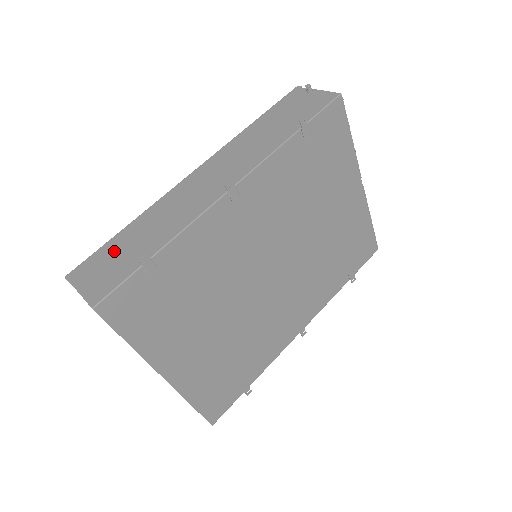
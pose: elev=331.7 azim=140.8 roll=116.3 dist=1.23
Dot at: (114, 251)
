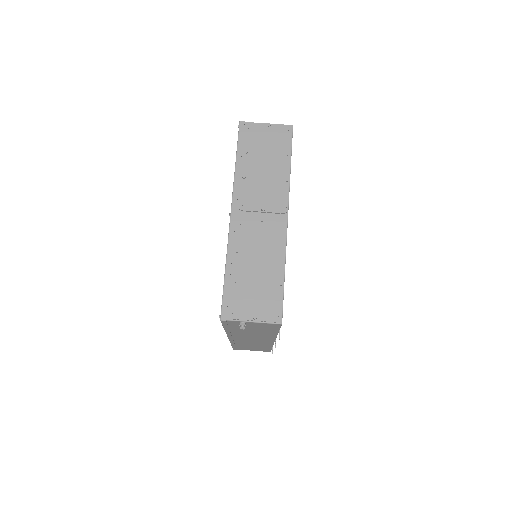
Dot at: occluded
